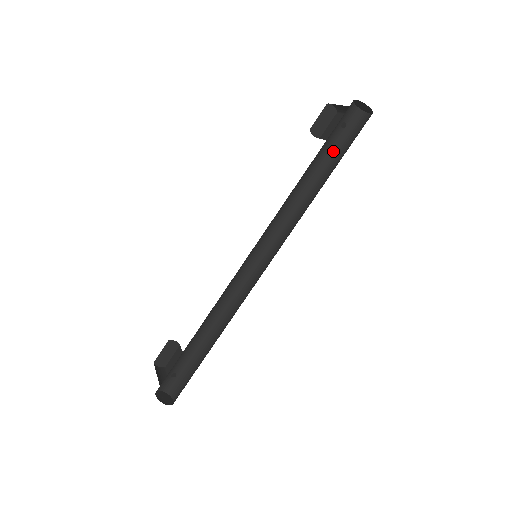
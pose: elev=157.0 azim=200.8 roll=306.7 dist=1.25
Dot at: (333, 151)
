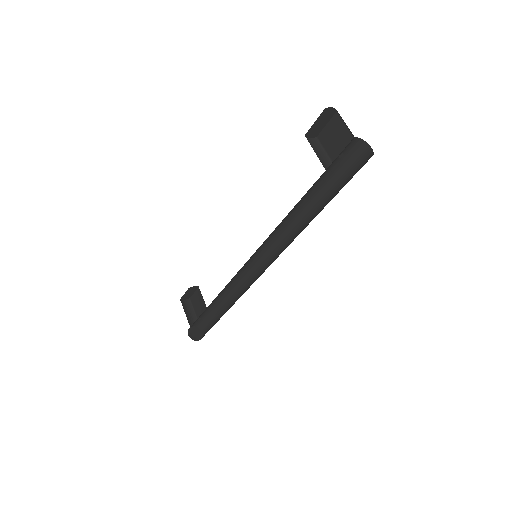
Dot at: (329, 177)
